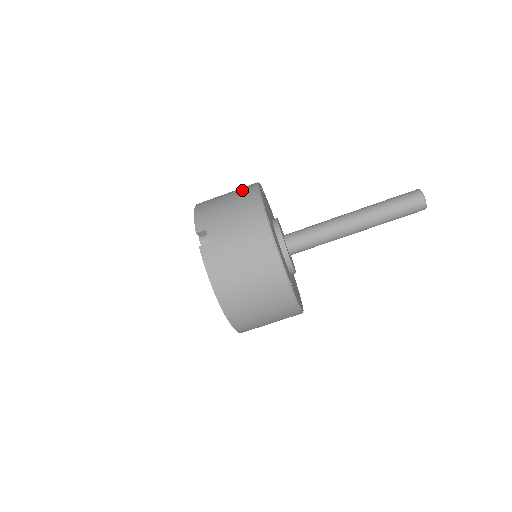
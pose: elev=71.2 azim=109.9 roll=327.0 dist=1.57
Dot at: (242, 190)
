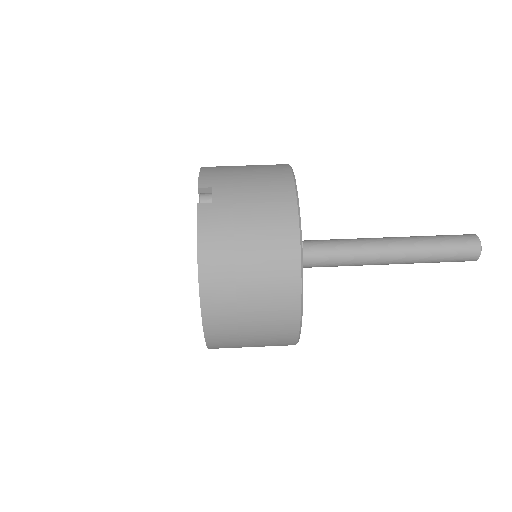
Dot at: occluded
